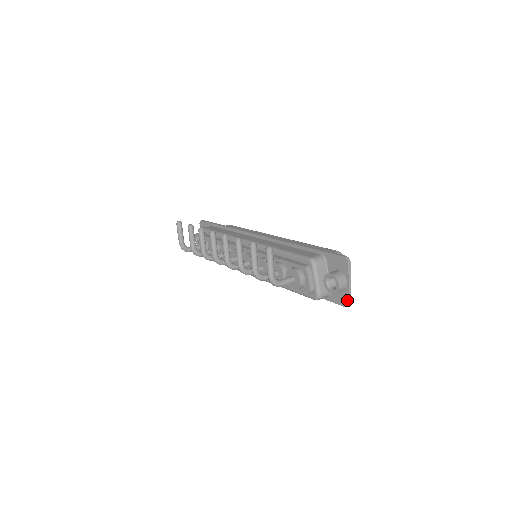
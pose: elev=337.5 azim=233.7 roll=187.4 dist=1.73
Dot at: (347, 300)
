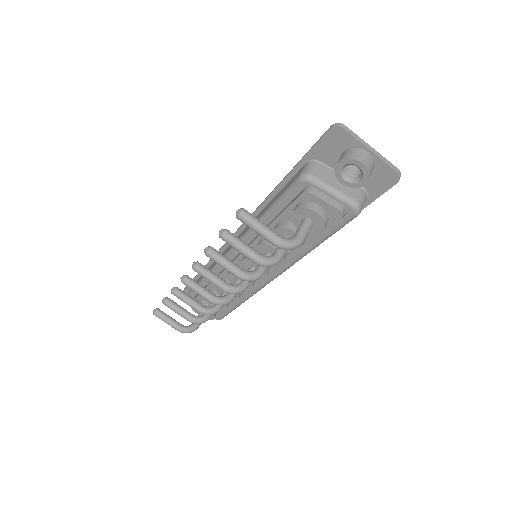
Dot at: (390, 171)
